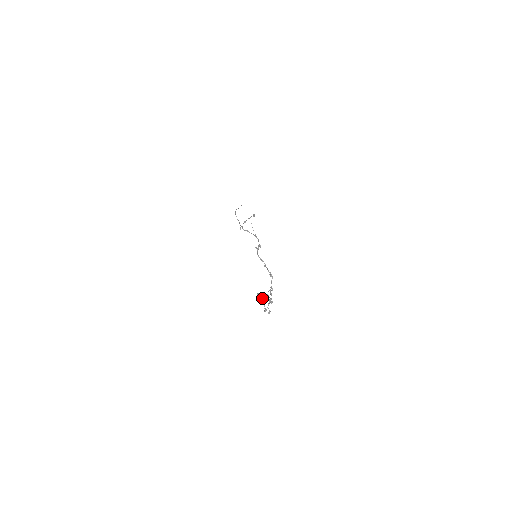
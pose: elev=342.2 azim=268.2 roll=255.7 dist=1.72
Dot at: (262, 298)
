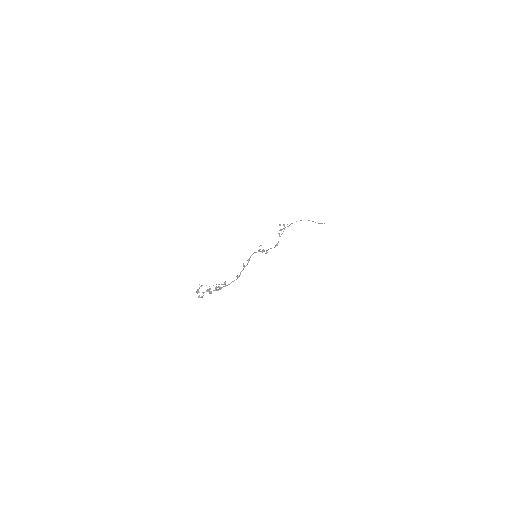
Dot at: occluded
